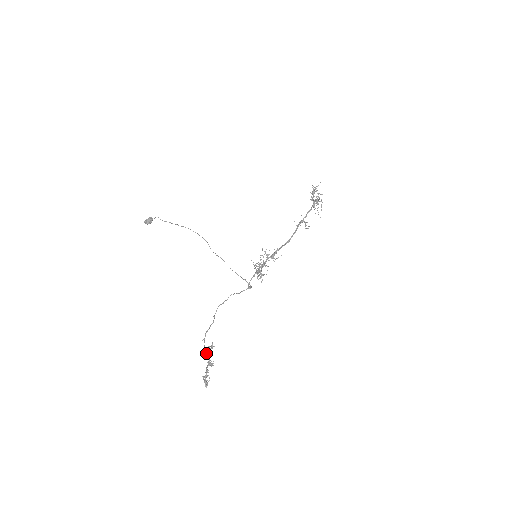
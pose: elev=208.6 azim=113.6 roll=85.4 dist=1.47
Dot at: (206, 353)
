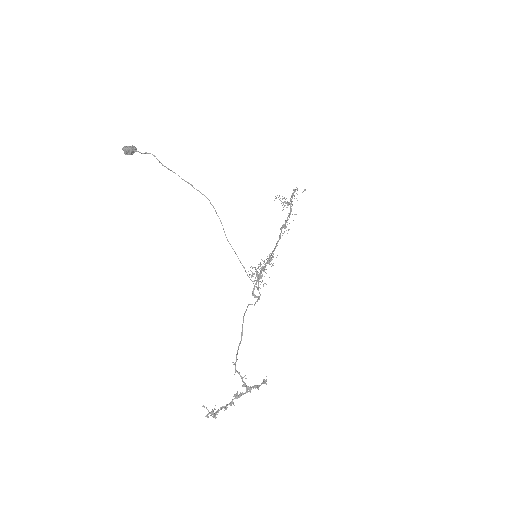
Dot at: (244, 384)
